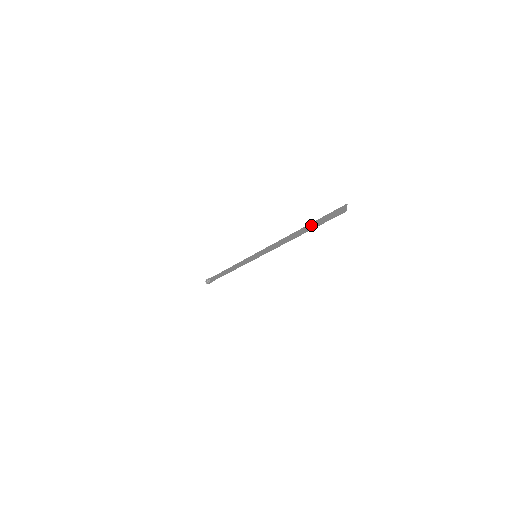
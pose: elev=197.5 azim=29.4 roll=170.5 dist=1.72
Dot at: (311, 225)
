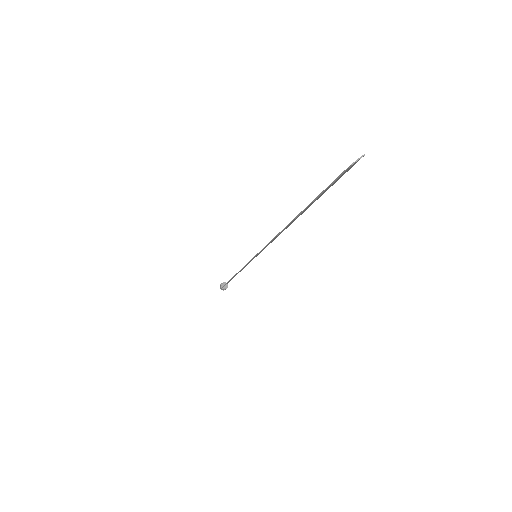
Dot at: occluded
